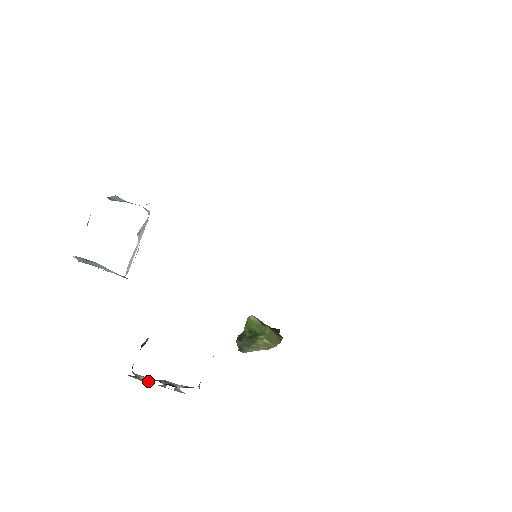
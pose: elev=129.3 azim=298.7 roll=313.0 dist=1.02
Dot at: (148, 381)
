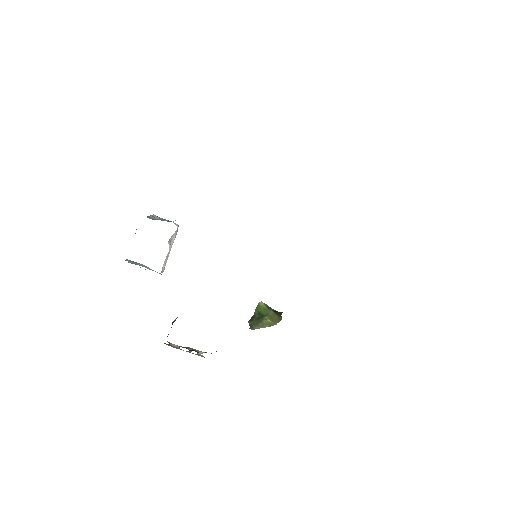
Dot at: (178, 347)
